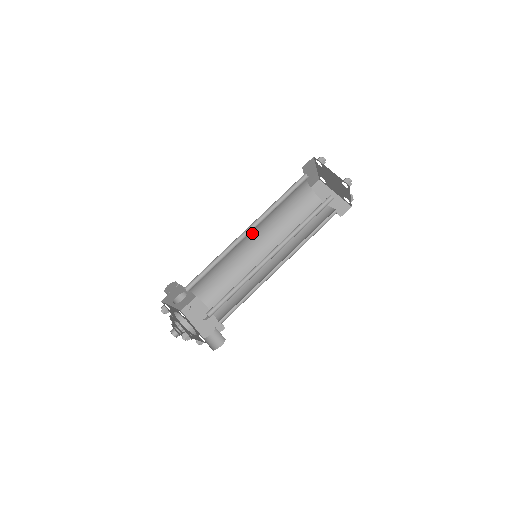
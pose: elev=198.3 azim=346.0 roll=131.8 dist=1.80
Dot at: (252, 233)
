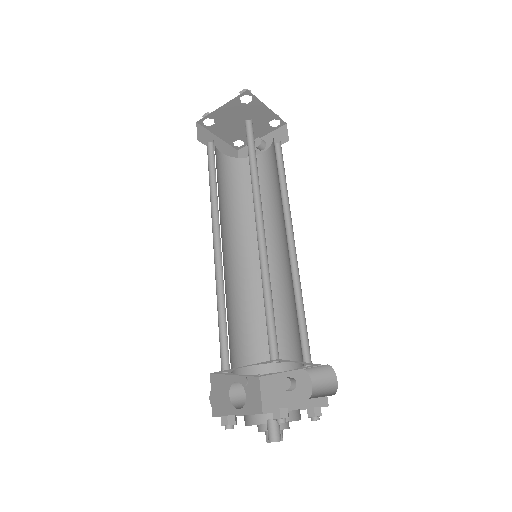
Dot at: (230, 248)
